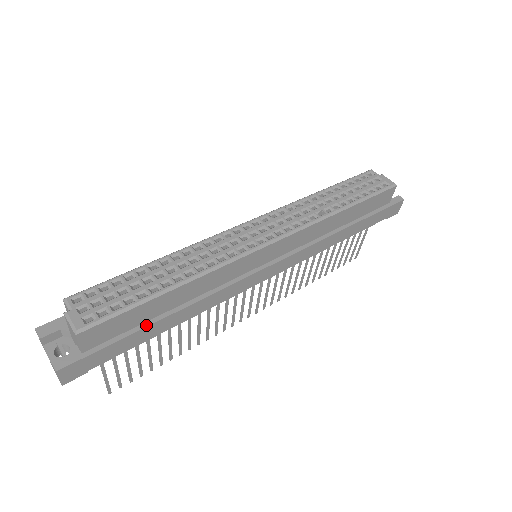
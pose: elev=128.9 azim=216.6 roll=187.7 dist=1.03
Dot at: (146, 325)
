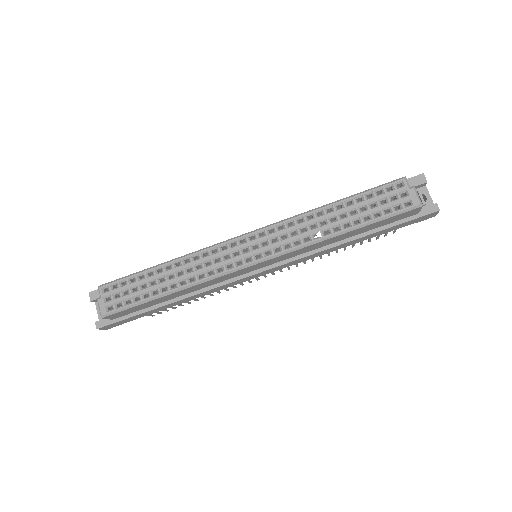
Dot at: (154, 308)
